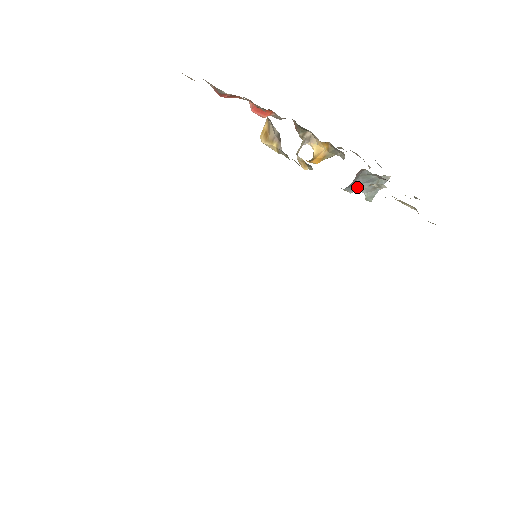
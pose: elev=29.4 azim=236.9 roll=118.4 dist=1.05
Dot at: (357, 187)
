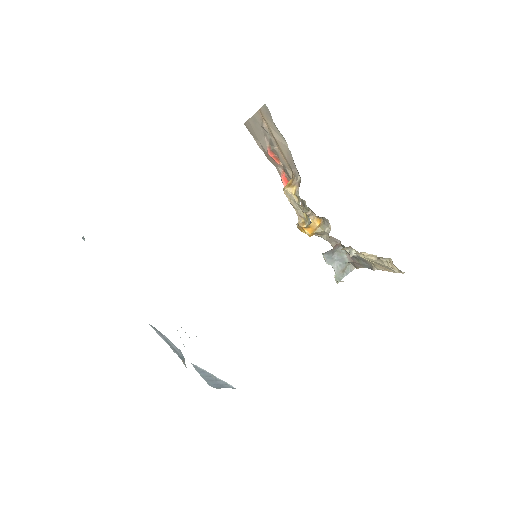
Dot at: (332, 261)
